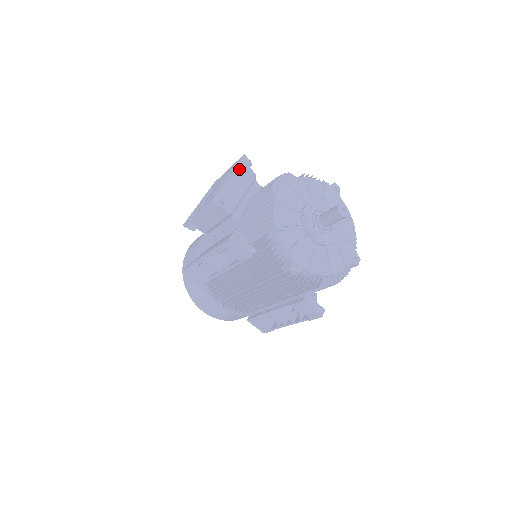
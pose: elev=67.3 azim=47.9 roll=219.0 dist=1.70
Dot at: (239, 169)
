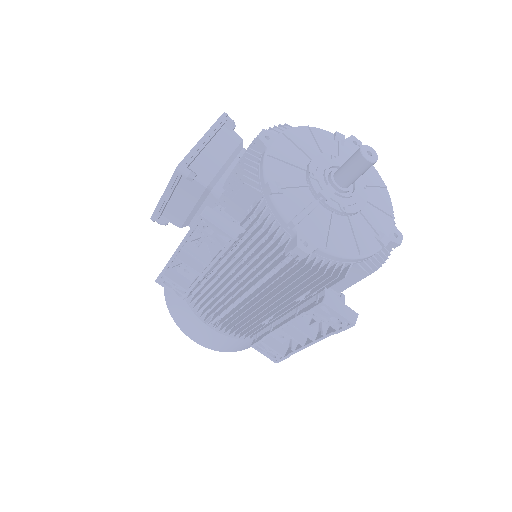
Dot at: (217, 130)
